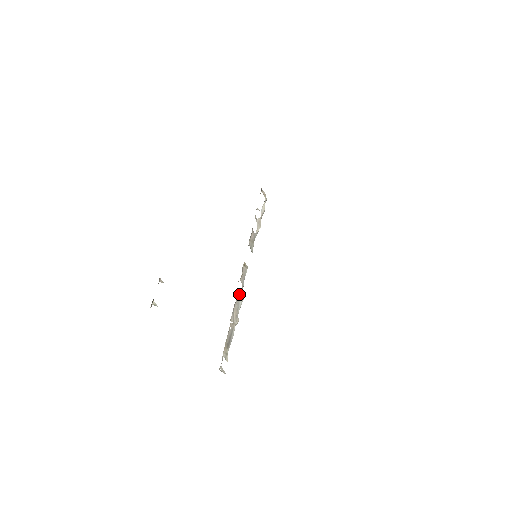
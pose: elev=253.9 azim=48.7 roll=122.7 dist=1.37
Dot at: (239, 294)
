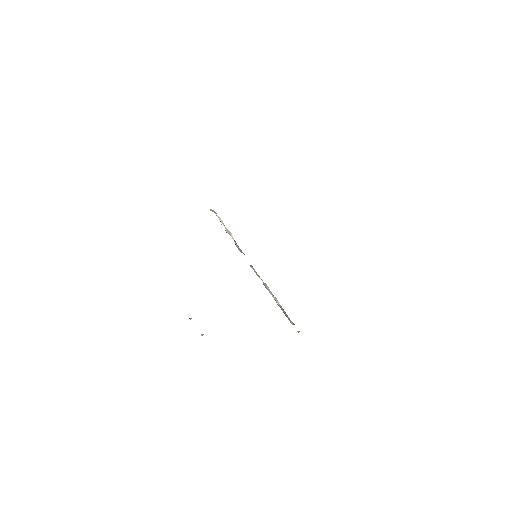
Dot at: (264, 285)
